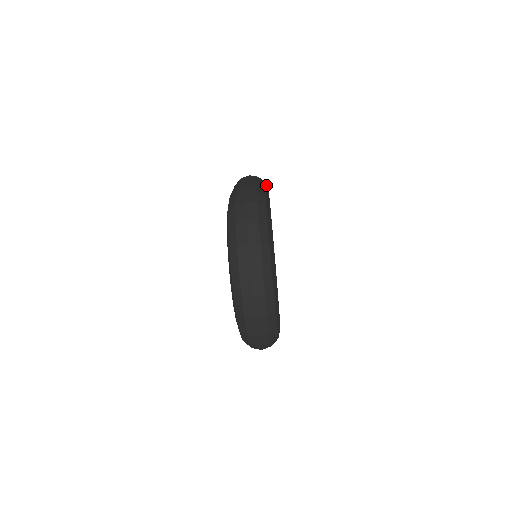
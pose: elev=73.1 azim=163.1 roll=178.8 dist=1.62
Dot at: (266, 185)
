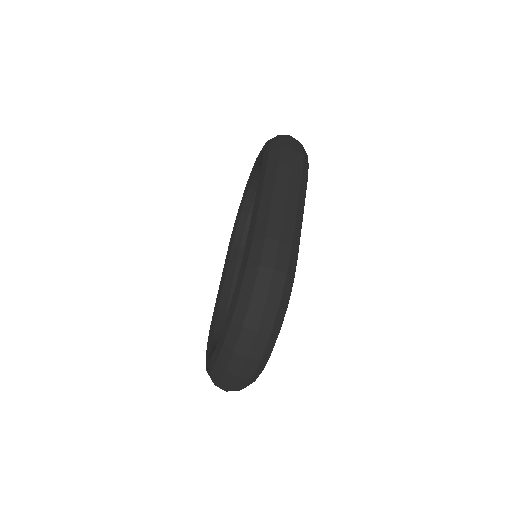
Dot at: occluded
